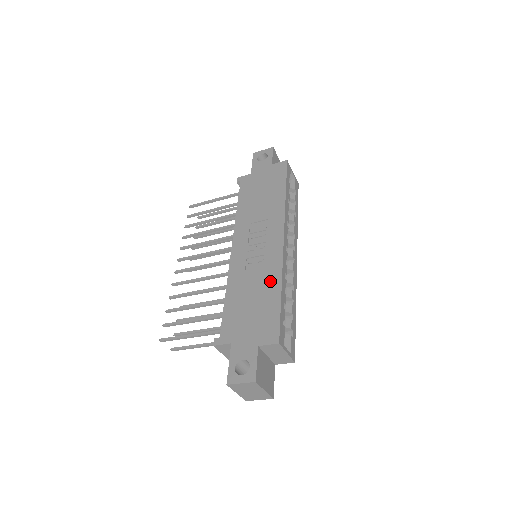
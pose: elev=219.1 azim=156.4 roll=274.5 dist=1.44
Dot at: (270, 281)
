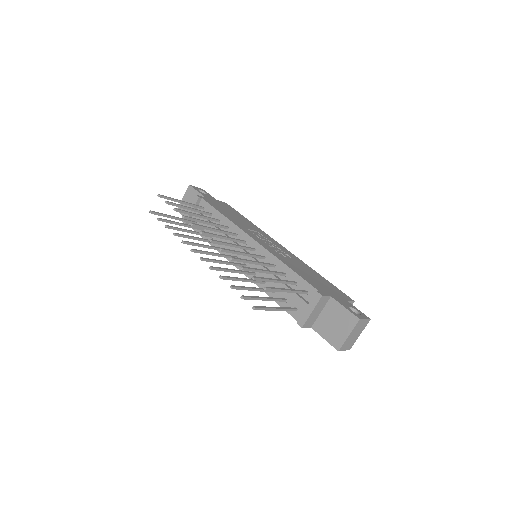
Dot at: (307, 267)
